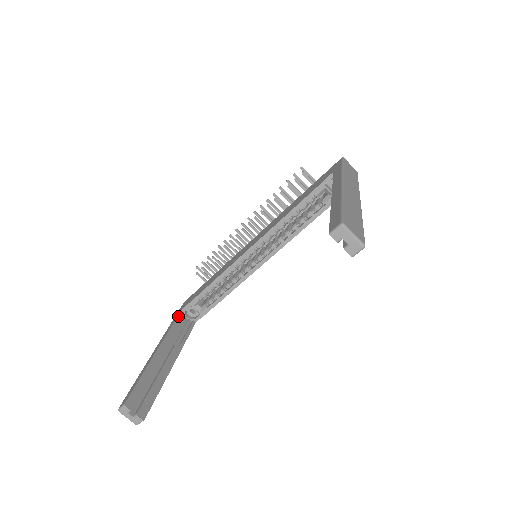
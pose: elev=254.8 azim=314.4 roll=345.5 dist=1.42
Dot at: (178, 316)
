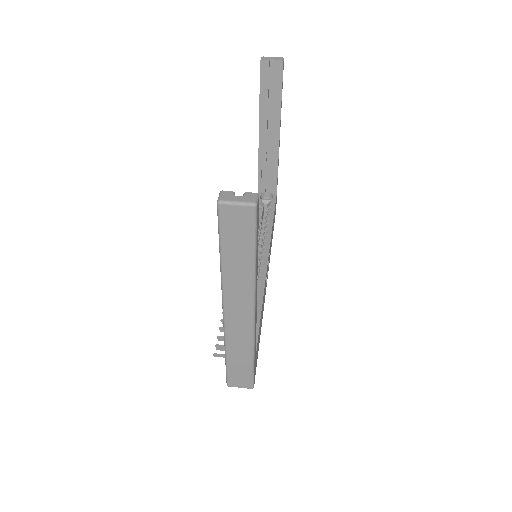
Dot at: occluded
